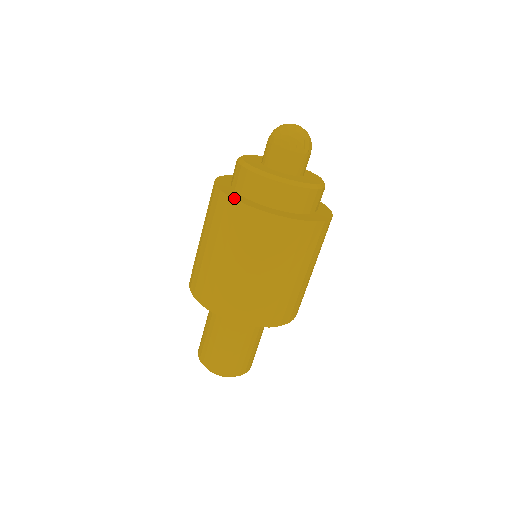
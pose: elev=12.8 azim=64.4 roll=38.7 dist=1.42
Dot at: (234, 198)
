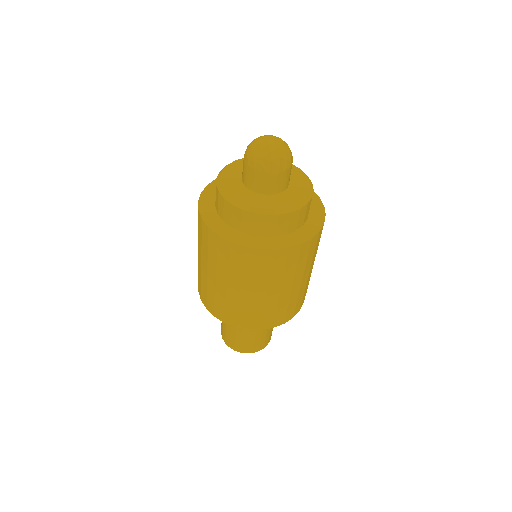
Dot at: (214, 231)
